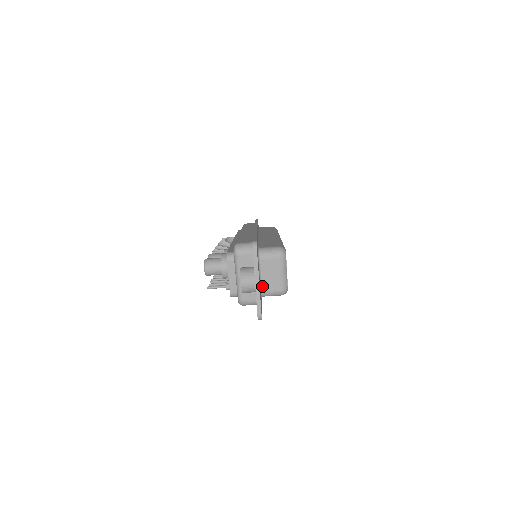
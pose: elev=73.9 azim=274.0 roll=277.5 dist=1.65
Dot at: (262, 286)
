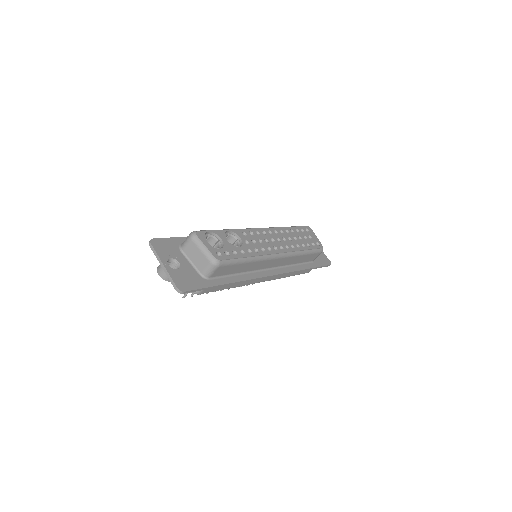
Dot at: (198, 269)
